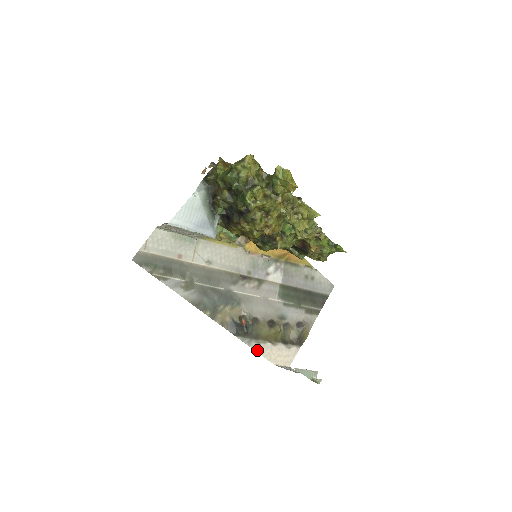
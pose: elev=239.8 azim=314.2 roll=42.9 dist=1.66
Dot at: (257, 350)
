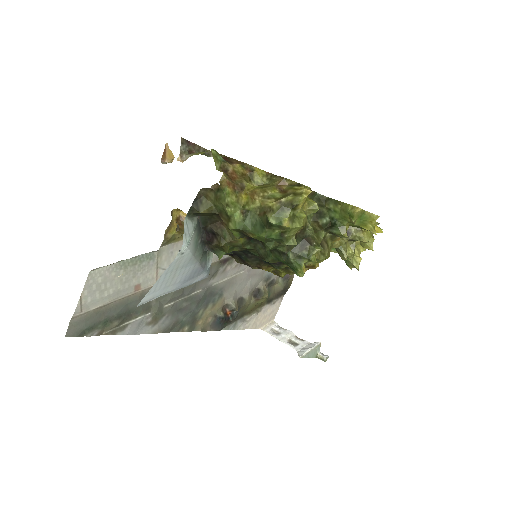
Dot at: (243, 327)
